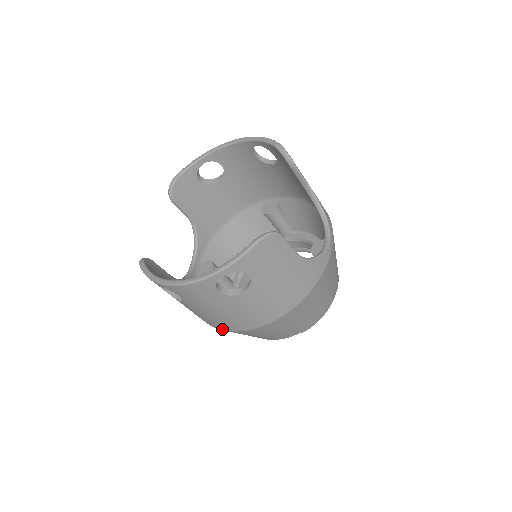
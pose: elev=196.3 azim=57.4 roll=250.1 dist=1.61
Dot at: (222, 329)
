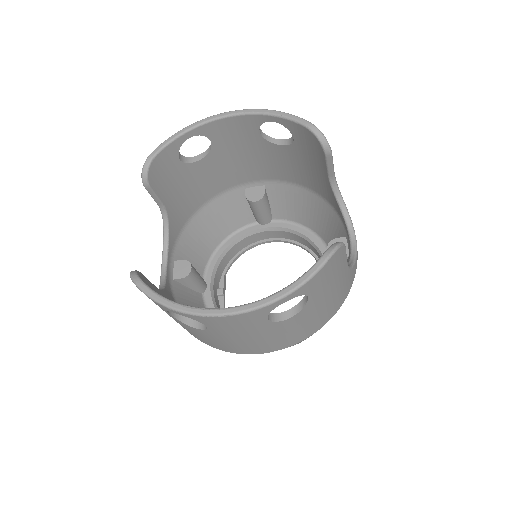
Dot at: (234, 352)
